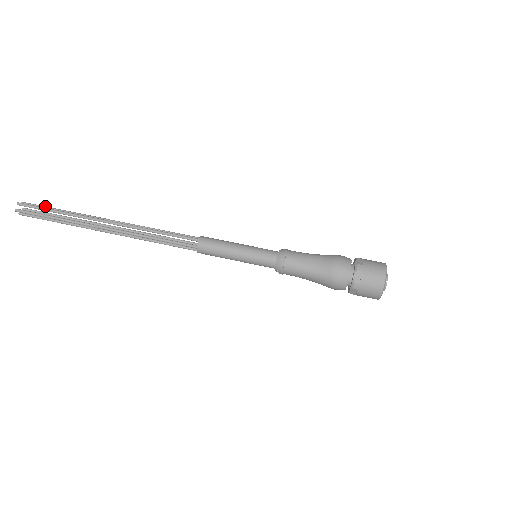
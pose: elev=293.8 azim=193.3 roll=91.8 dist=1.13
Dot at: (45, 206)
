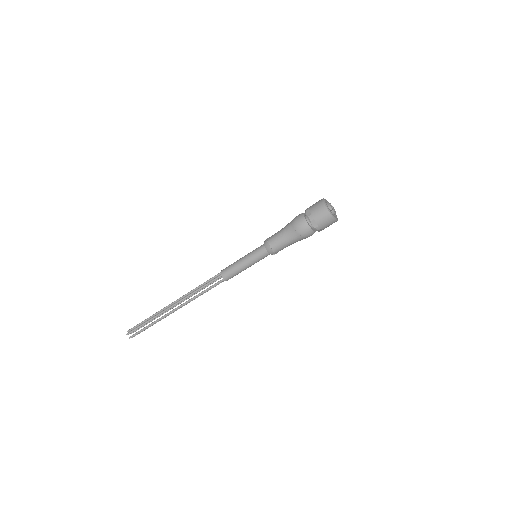
Dot at: (139, 324)
